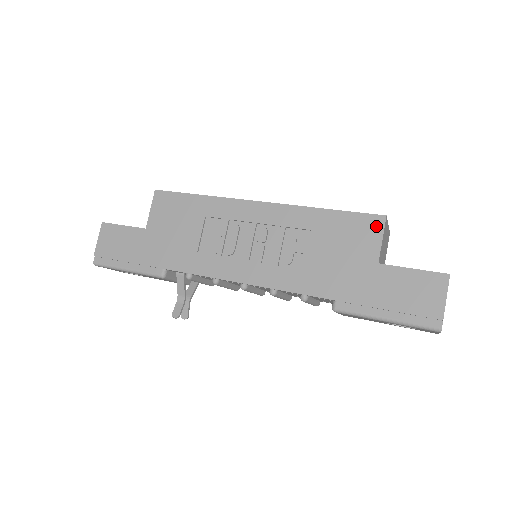
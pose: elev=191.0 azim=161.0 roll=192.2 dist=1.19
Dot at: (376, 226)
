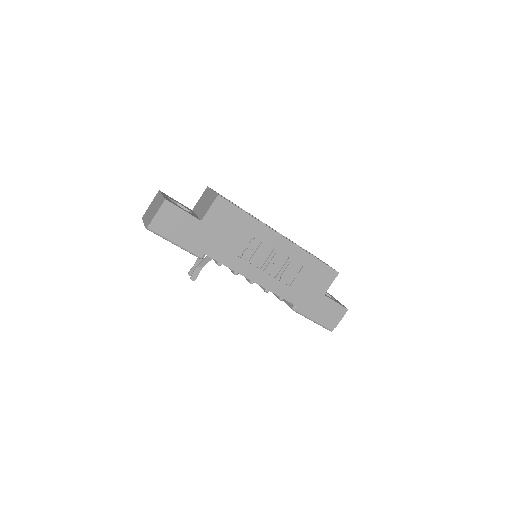
Dot at: (332, 276)
